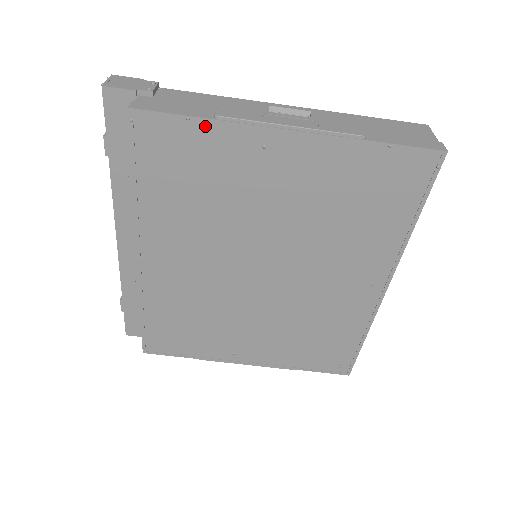
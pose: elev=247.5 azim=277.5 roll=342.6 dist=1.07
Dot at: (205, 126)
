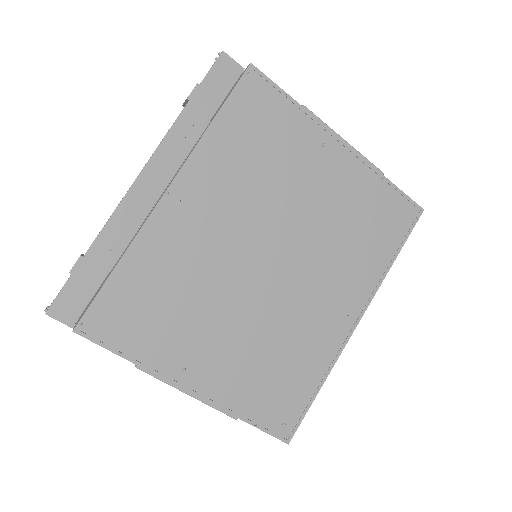
Dot at: (294, 107)
